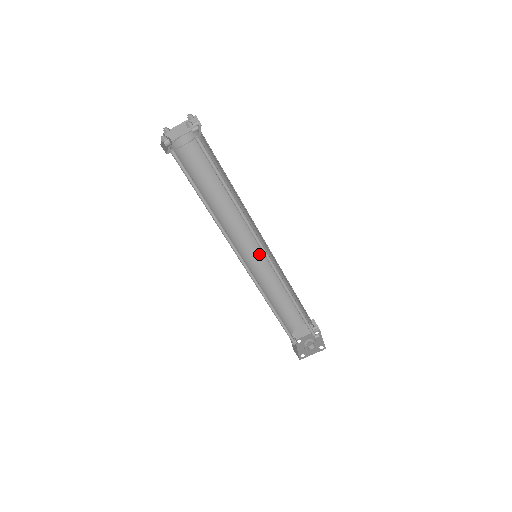
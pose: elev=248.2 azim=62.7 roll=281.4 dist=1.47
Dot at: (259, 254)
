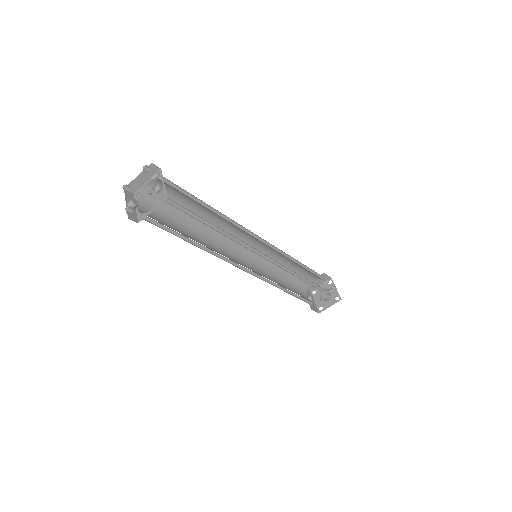
Dot at: (258, 247)
